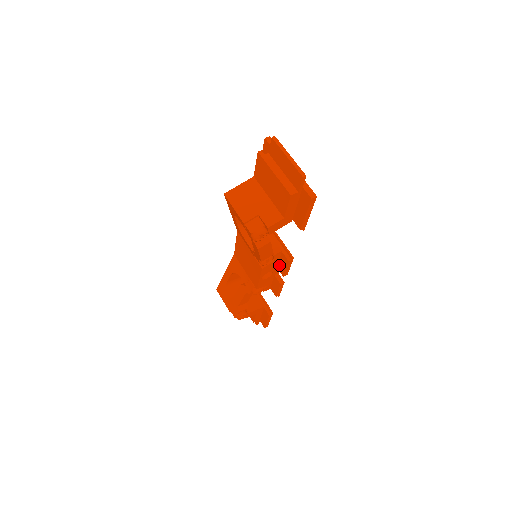
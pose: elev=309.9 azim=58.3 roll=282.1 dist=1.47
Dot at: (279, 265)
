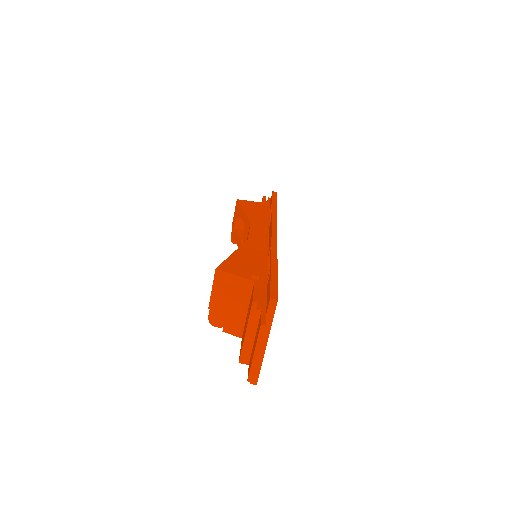
Dot at: occluded
